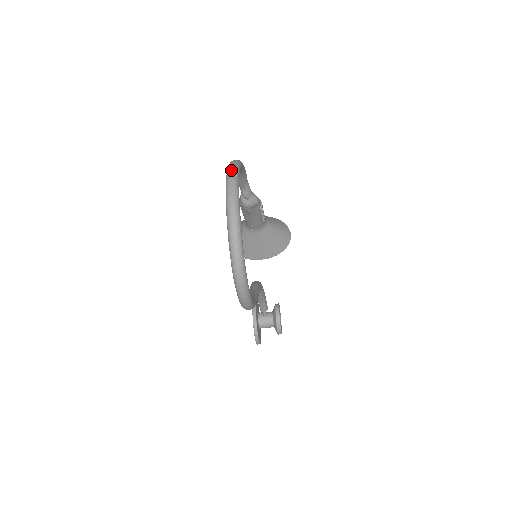
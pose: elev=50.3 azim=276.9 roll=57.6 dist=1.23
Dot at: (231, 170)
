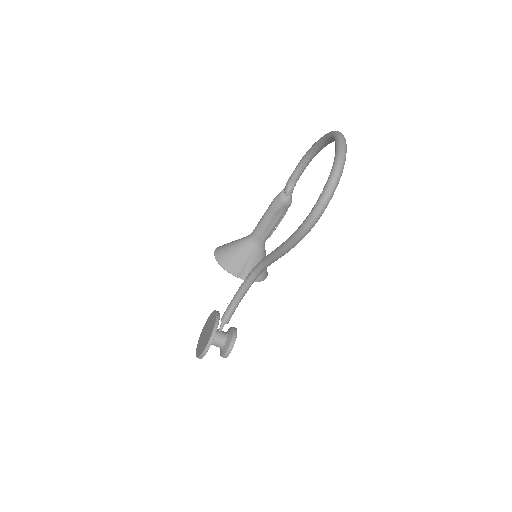
Dot at: occluded
